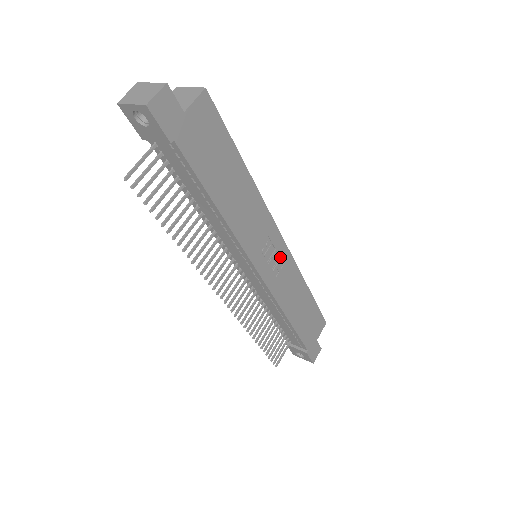
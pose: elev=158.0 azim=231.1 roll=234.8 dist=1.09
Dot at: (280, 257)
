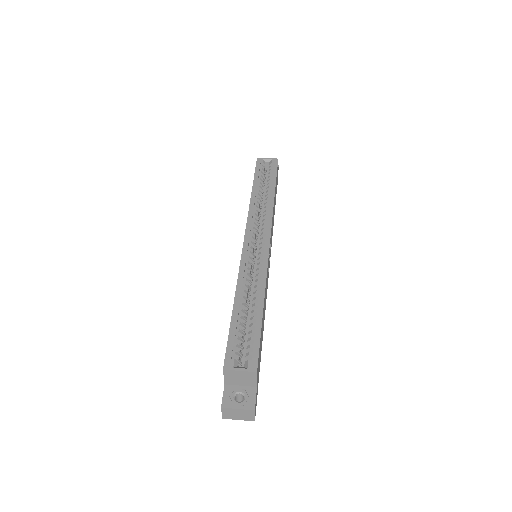
Dot at: (270, 242)
